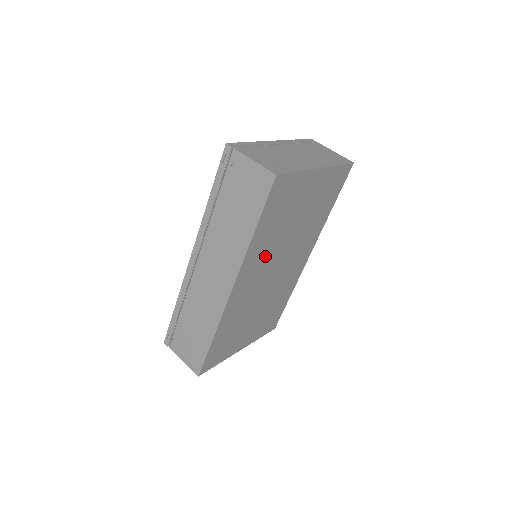
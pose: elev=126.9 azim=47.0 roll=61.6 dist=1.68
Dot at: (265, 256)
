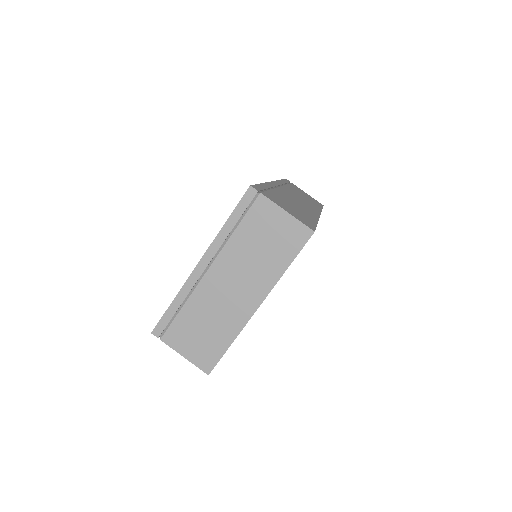
Dot at: occluded
